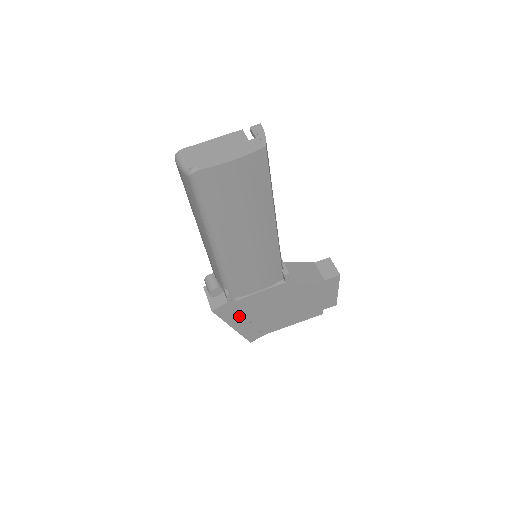
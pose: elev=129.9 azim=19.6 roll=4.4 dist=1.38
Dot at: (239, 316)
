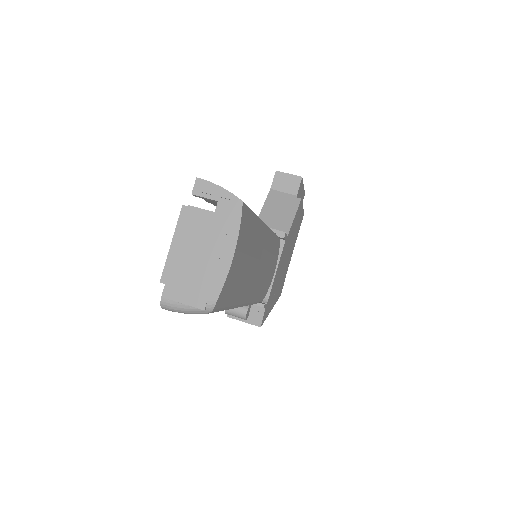
Dot at: (272, 299)
